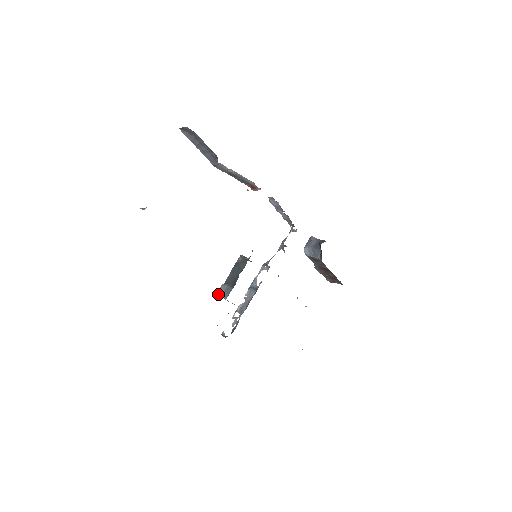
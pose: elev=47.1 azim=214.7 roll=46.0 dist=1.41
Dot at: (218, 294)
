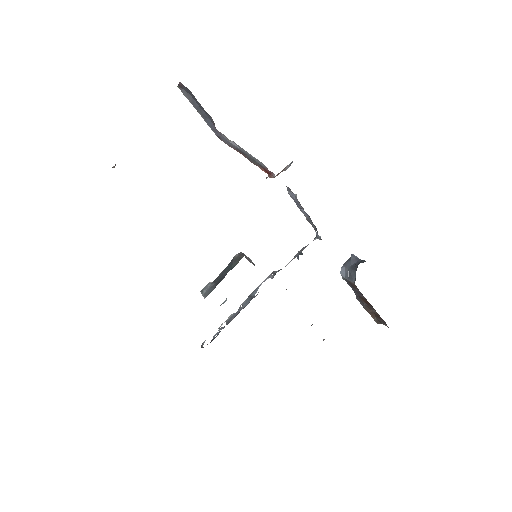
Dot at: (201, 292)
